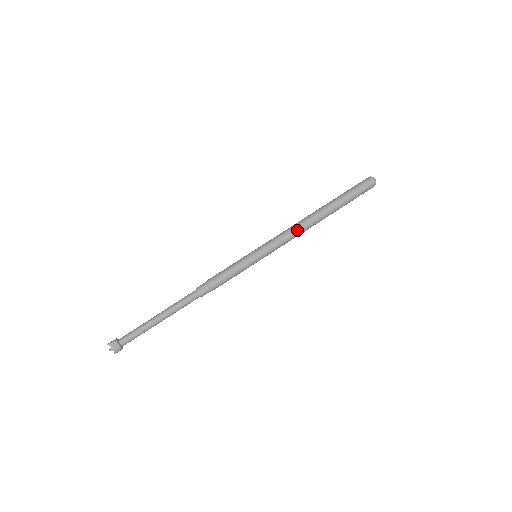
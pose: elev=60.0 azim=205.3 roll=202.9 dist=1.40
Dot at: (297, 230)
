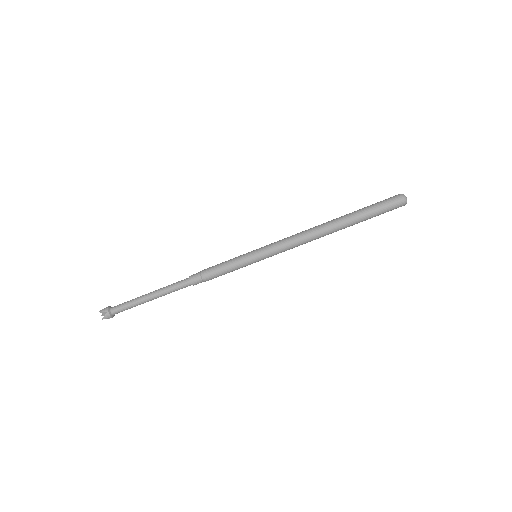
Dot at: (305, 241)
